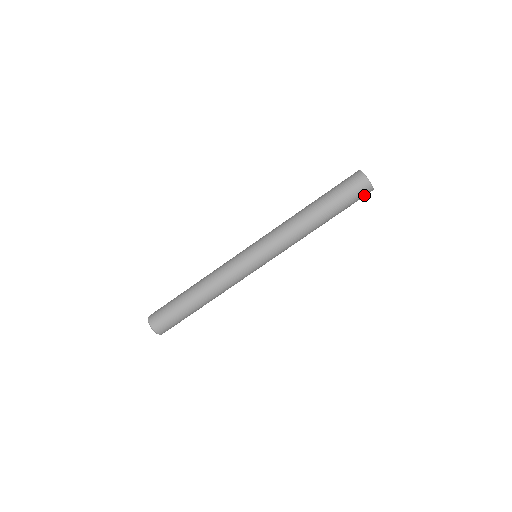
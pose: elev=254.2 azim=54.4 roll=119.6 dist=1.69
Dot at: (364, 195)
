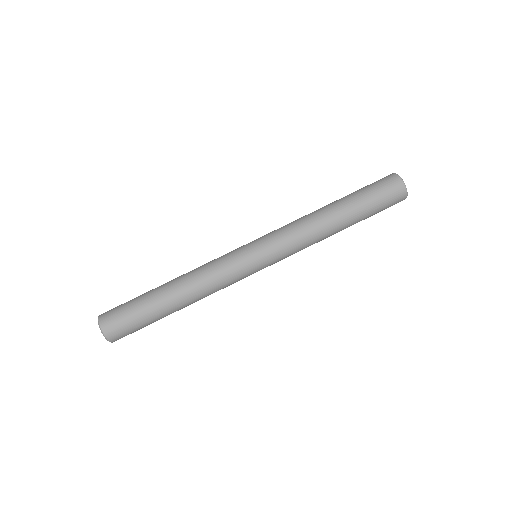
Dot at: (394, 191)
